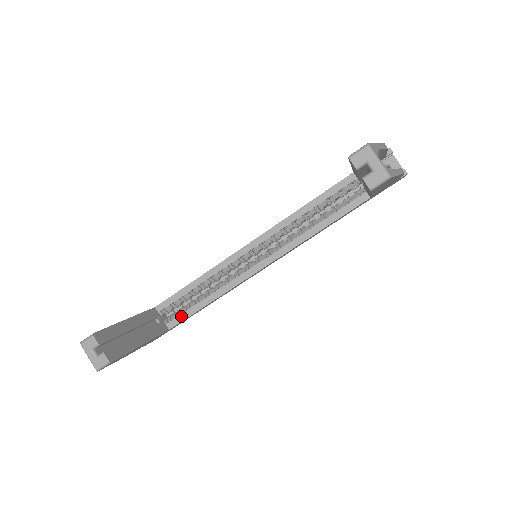
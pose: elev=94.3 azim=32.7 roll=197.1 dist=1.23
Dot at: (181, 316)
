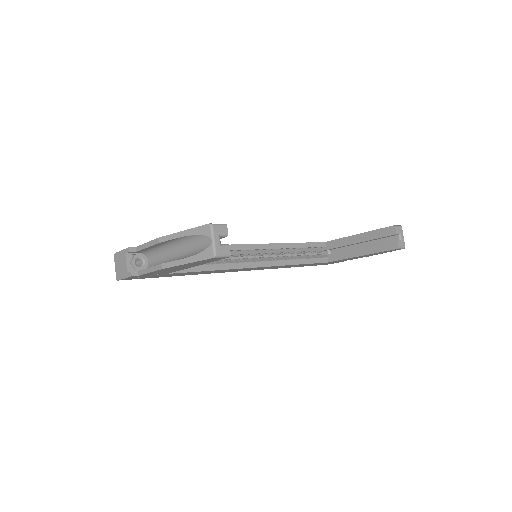
Dot at: occluded
